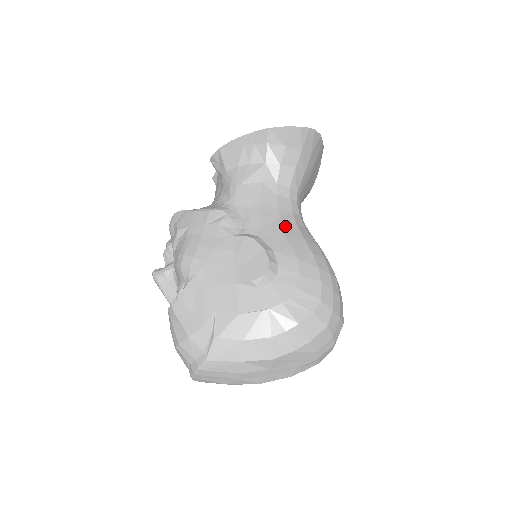
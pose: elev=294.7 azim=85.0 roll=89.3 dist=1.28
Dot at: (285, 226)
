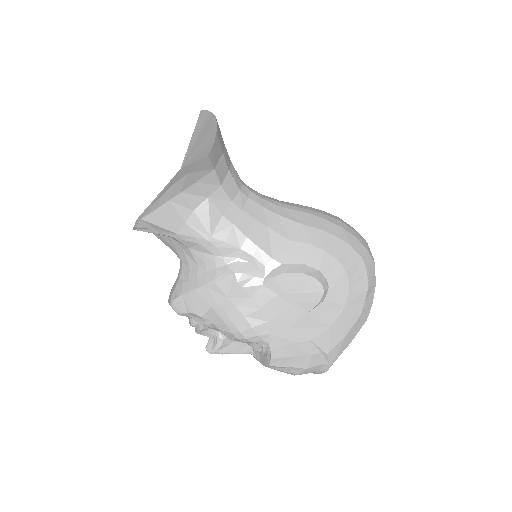
Dot at: (280, 230)
